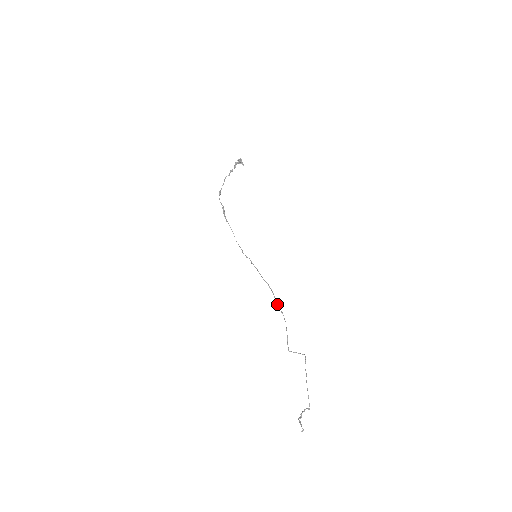
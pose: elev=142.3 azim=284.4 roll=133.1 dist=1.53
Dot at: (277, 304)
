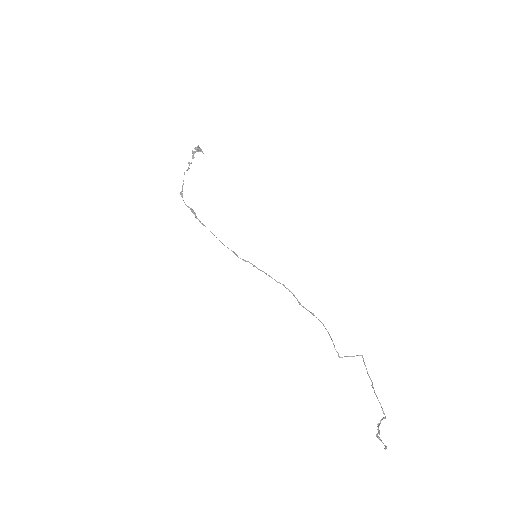
Dot at: (302, 306)
